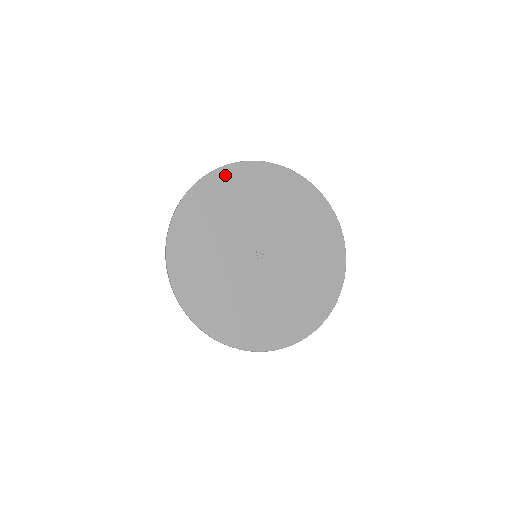
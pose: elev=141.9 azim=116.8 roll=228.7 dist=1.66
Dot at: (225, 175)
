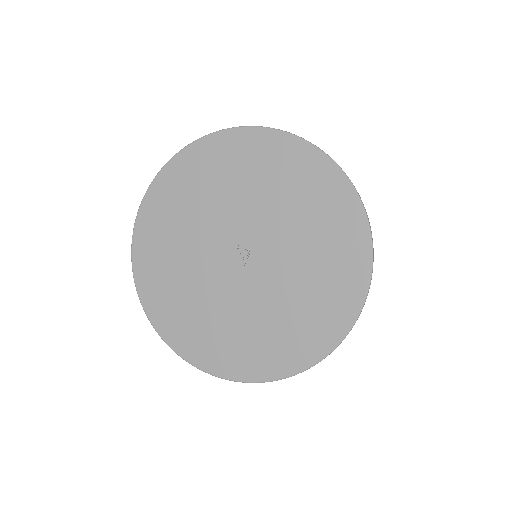
Dot at: (276, 142)
